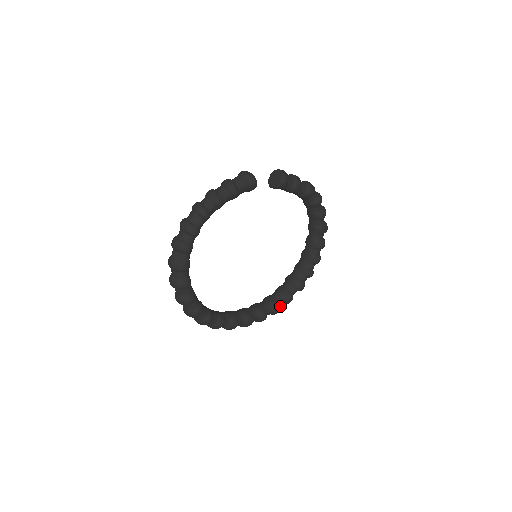
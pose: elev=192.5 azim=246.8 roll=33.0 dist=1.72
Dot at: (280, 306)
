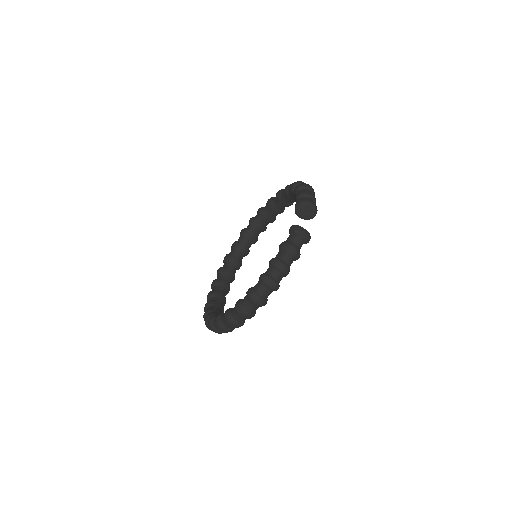
Dot at: occluded
